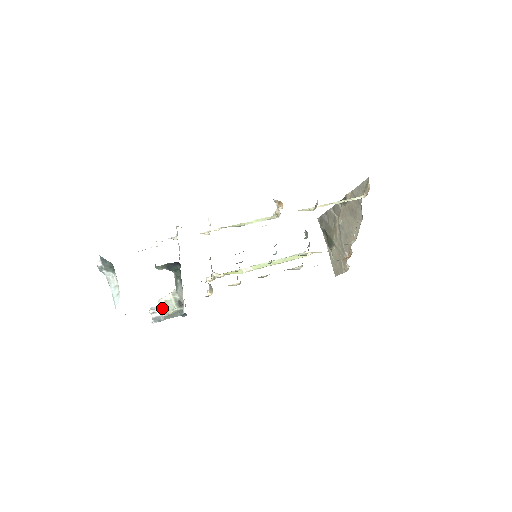
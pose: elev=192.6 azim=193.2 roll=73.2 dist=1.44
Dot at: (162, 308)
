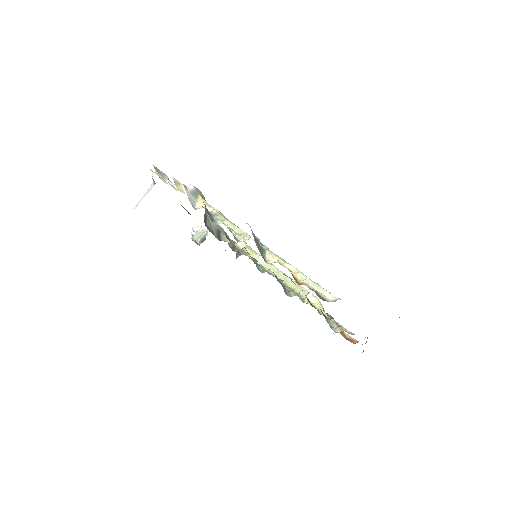
Dot at: (196, 232)
